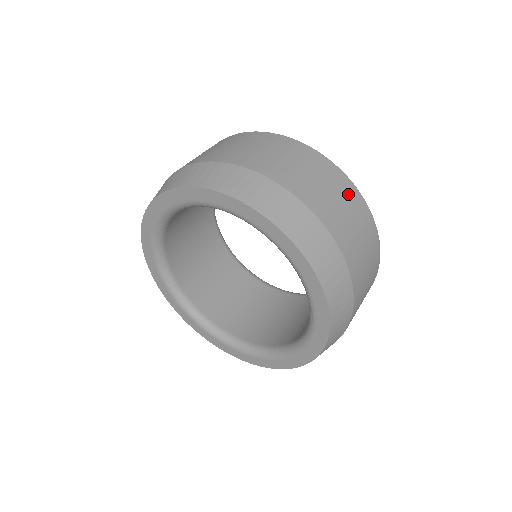
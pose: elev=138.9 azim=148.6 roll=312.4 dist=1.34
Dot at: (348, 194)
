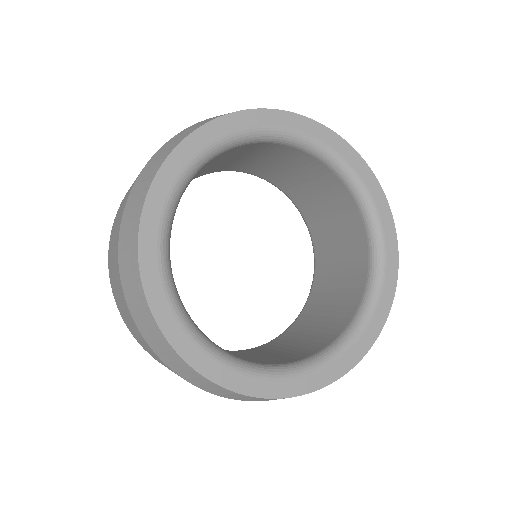
Dot at: occluded
